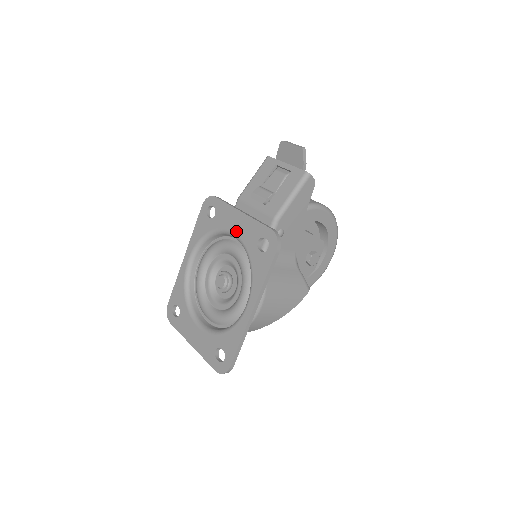
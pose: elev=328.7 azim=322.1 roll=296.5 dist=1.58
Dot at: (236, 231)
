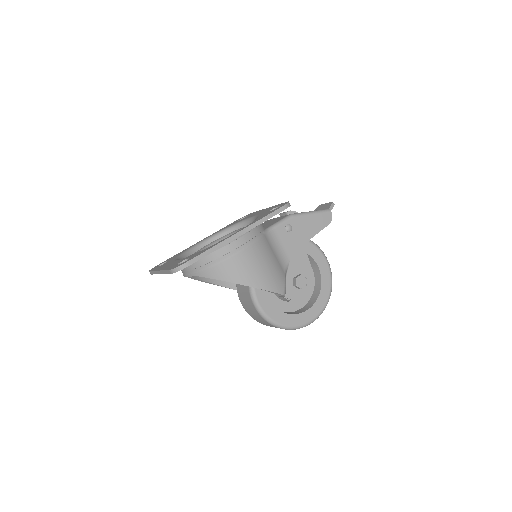
Dot at: (257, 214)
